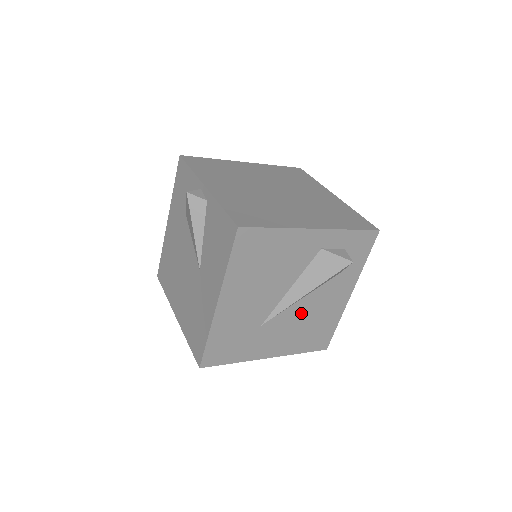
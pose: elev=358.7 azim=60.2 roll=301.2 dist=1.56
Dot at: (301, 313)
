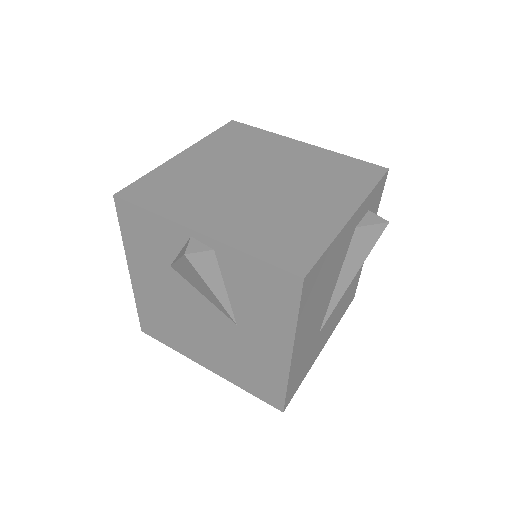
Dot at: occluded
